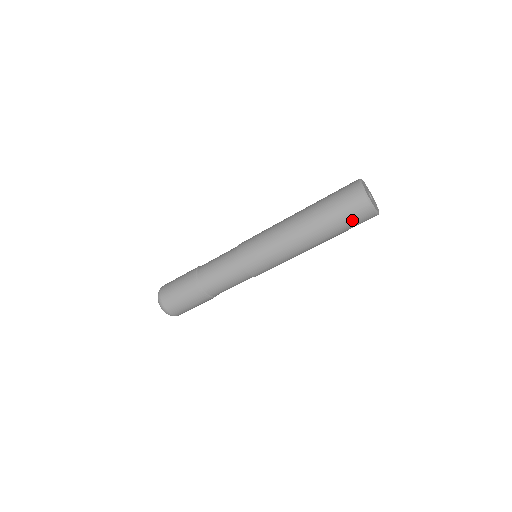
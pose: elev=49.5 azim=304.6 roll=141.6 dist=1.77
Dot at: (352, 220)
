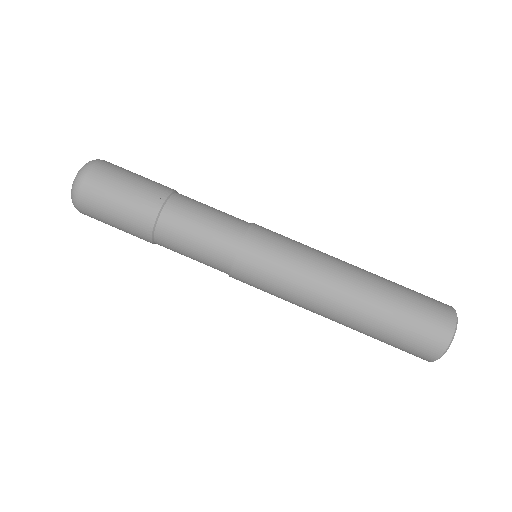
Dot at: (424, 303)
